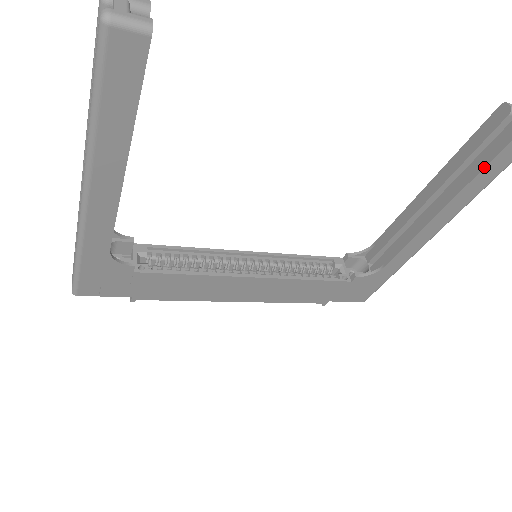
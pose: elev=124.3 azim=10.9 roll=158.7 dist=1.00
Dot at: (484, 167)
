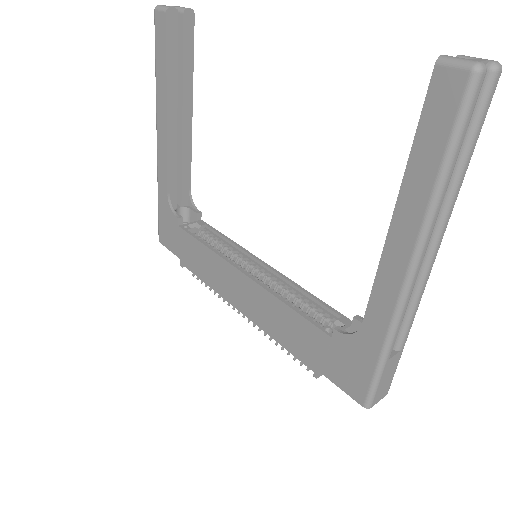
Dot at: (415, 133)
